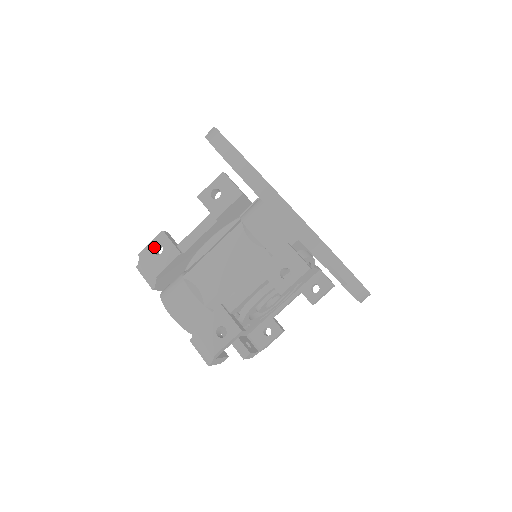
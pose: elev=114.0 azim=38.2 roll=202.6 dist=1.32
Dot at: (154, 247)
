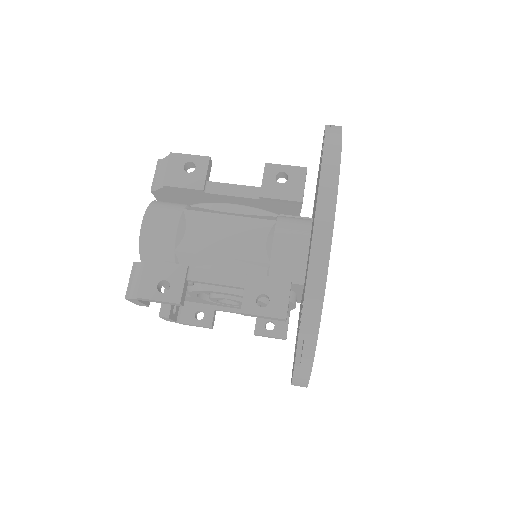
Dot at: (189, 161)
